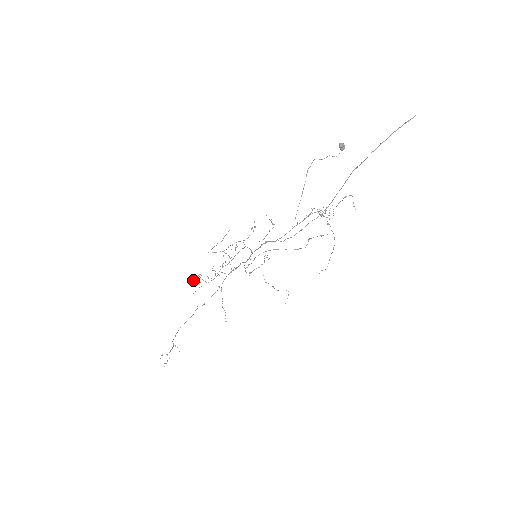
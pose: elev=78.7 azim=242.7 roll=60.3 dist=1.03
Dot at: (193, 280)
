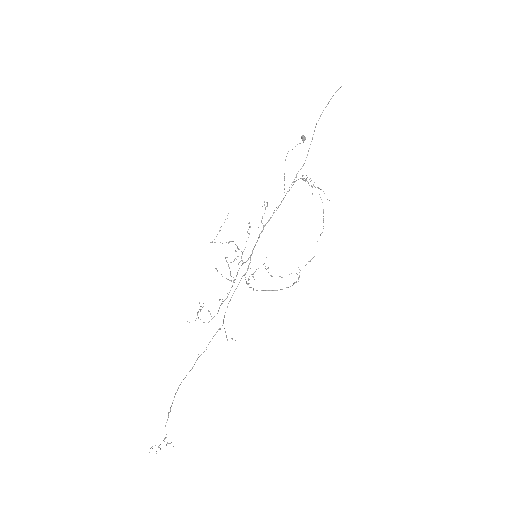
Dot at: occluded
